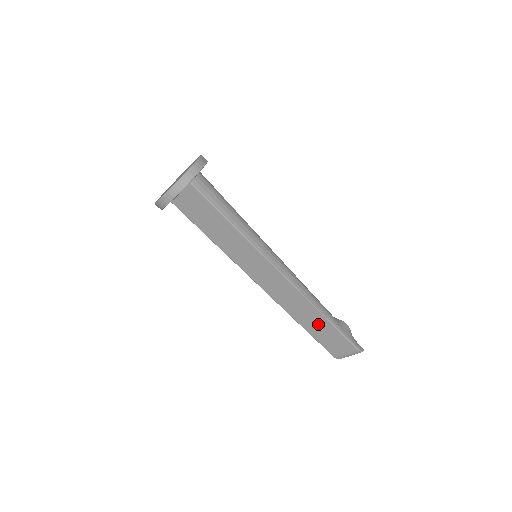
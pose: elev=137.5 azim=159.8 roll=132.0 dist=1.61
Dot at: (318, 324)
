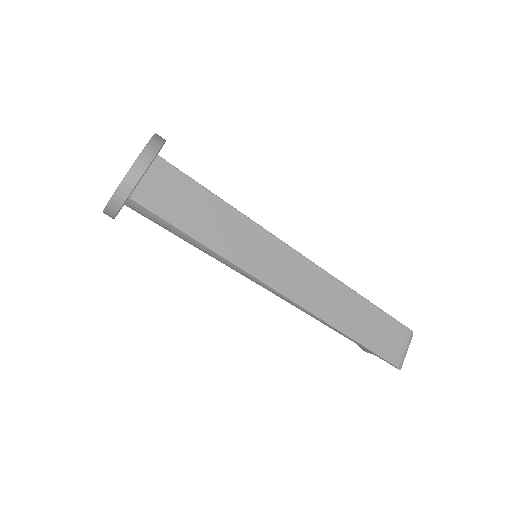
Dot at: (361, 316)
